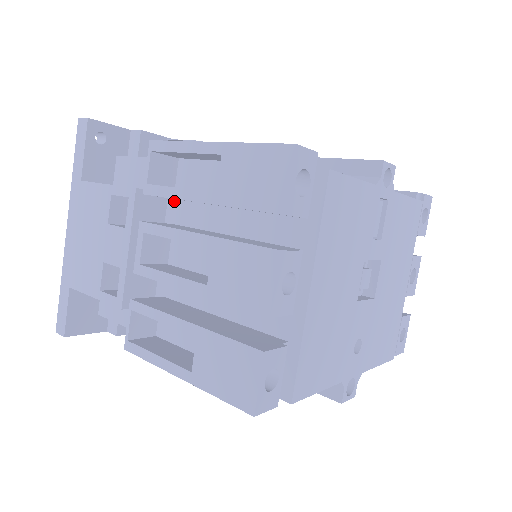
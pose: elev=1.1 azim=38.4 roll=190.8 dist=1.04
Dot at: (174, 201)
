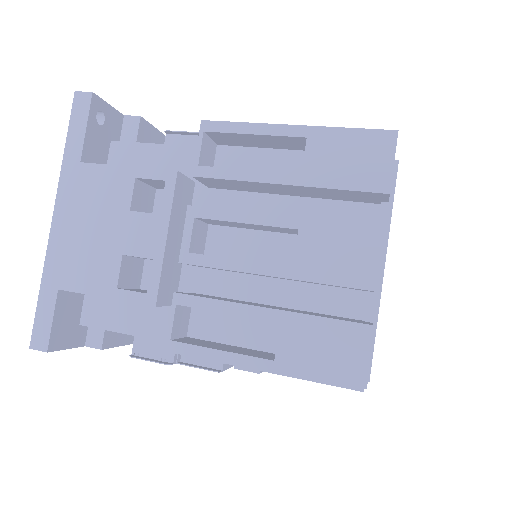
Dot at: (204, 190)
